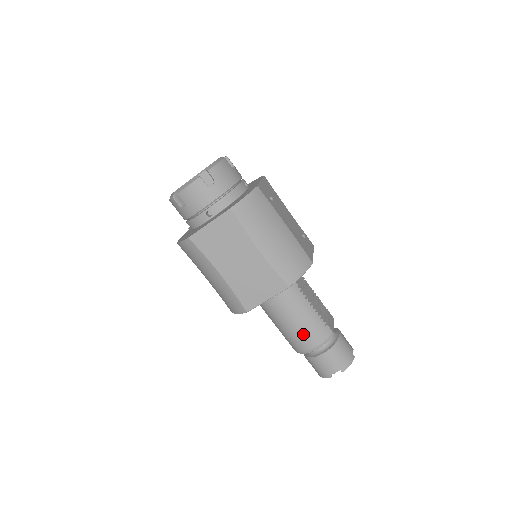
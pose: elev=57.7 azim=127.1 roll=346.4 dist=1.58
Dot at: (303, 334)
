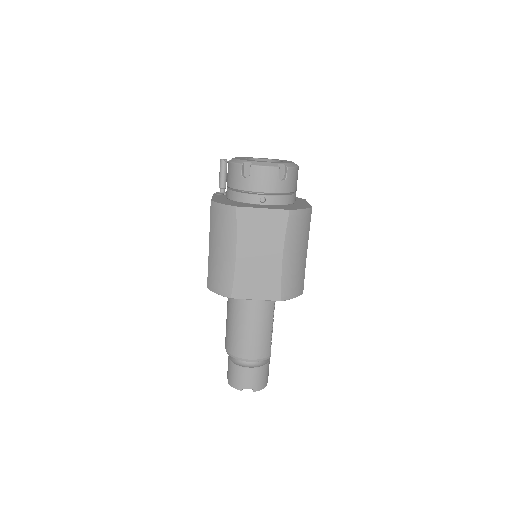
Dot at: (251, 343)
